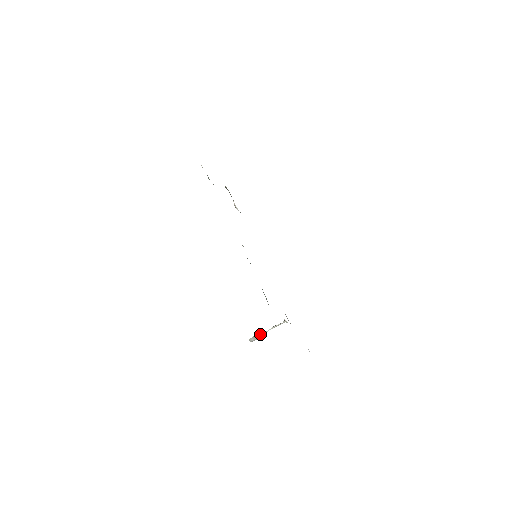
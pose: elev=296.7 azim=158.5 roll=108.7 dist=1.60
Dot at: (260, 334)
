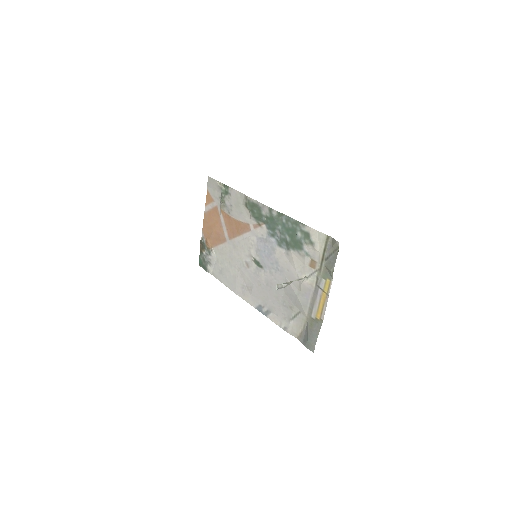
Dot at: (286, 282)
